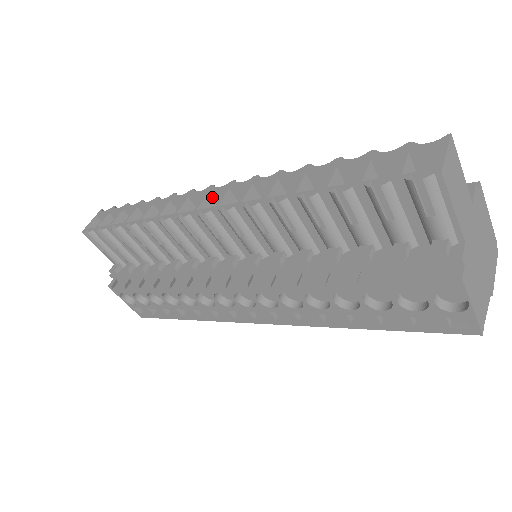
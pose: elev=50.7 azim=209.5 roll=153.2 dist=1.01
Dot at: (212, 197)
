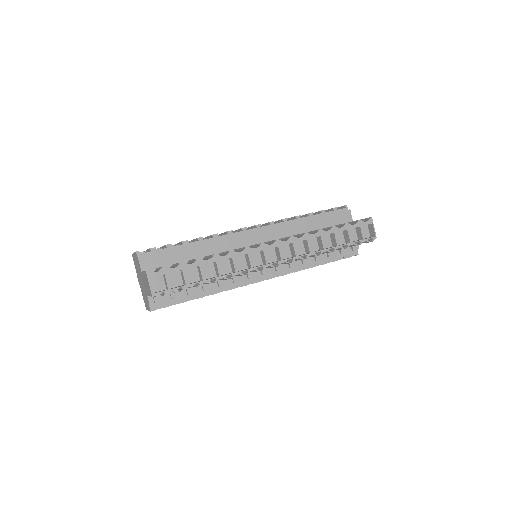
Dot at: (264, 250)
